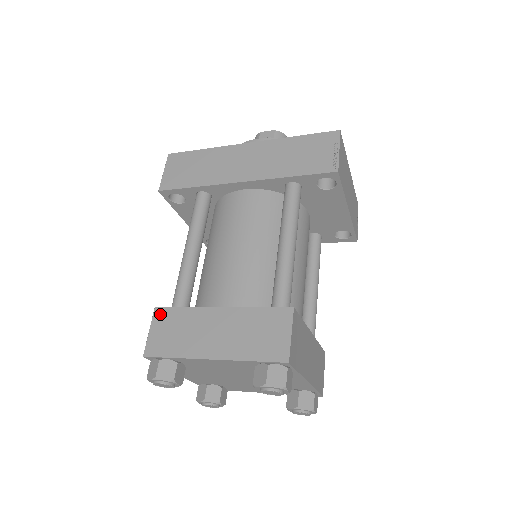
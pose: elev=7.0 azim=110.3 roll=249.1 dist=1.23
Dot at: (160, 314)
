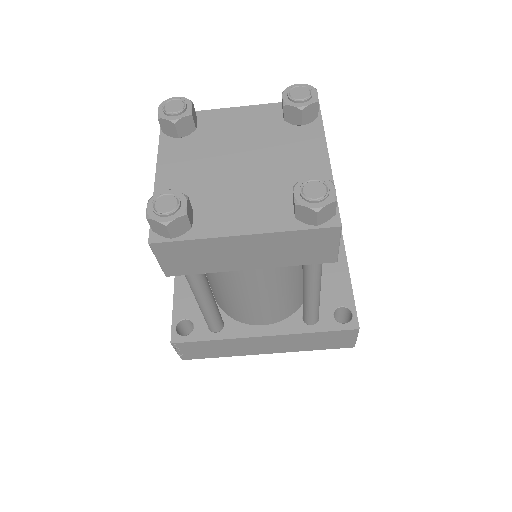
Dot at: occluded
